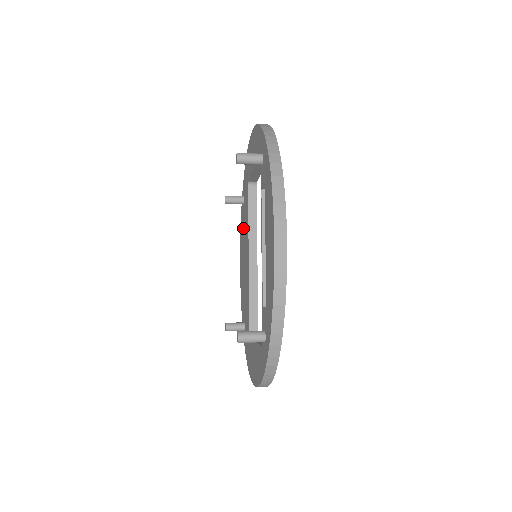
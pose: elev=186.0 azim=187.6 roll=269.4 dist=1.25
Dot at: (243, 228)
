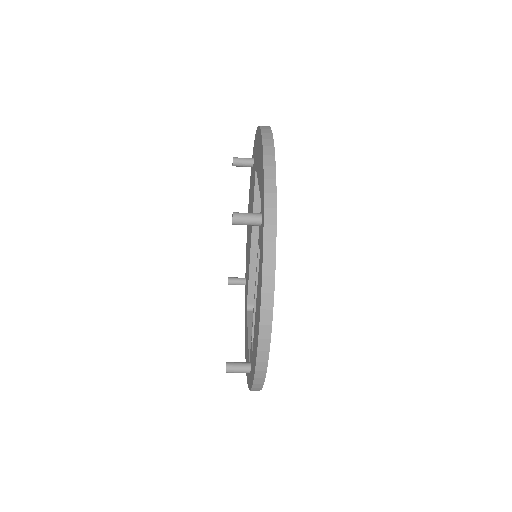
Dot at: (251, 190)
